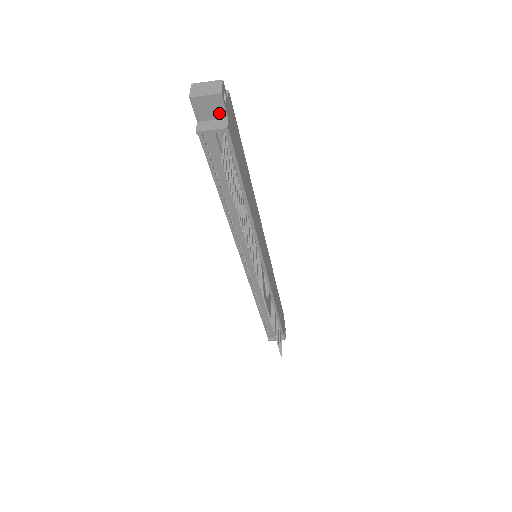
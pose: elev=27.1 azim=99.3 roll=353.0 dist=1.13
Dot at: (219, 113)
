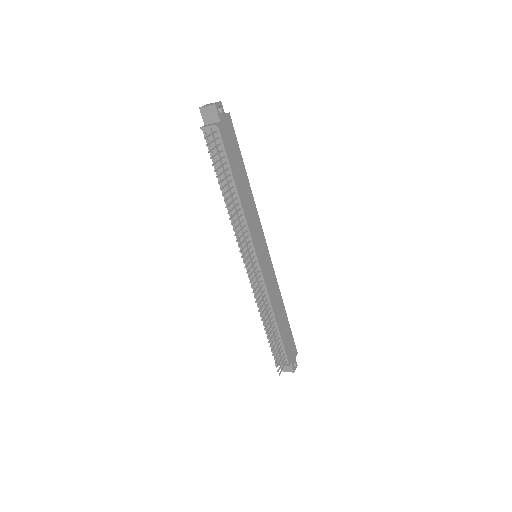
Dot at: (215, 118)
